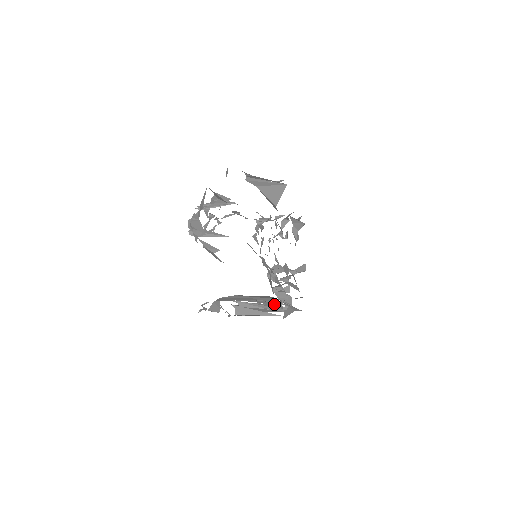
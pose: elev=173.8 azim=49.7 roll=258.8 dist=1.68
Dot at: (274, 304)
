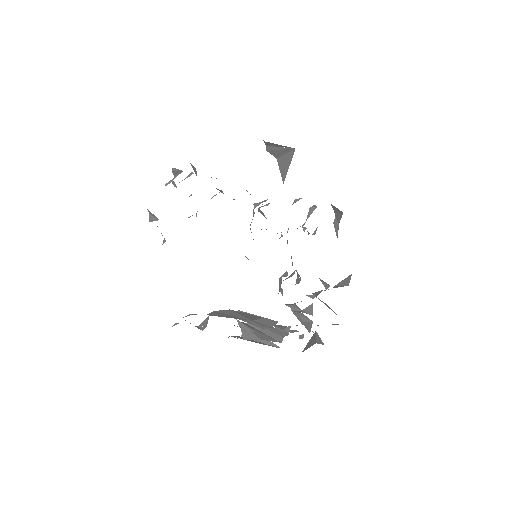
Dot at: (273, 329)
